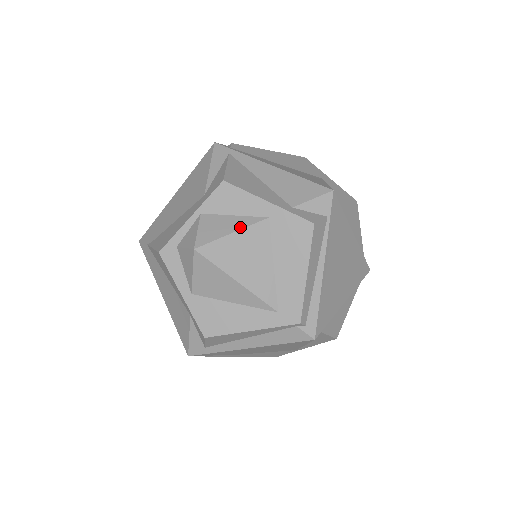
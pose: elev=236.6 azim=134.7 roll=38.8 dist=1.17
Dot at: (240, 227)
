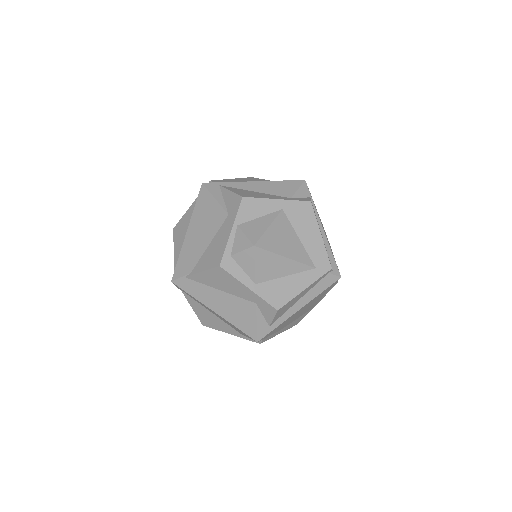
Dot at: (270, 221)
